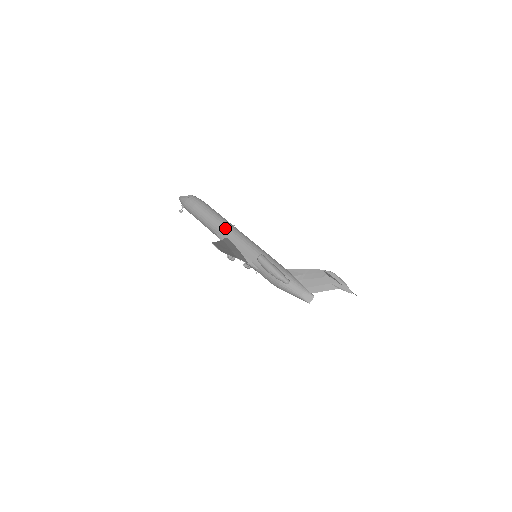
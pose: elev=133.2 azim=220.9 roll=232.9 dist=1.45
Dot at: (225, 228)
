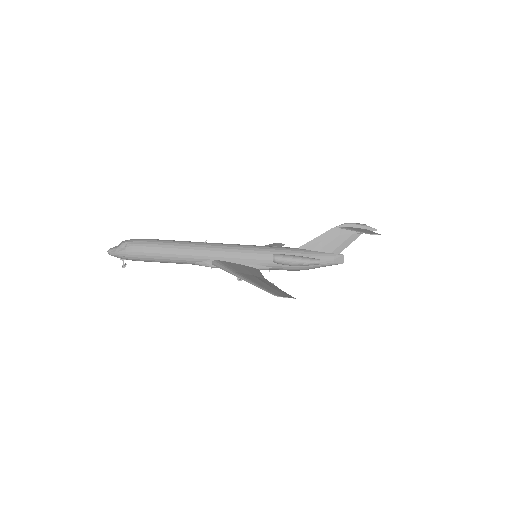
Dot at: (203, 252)
